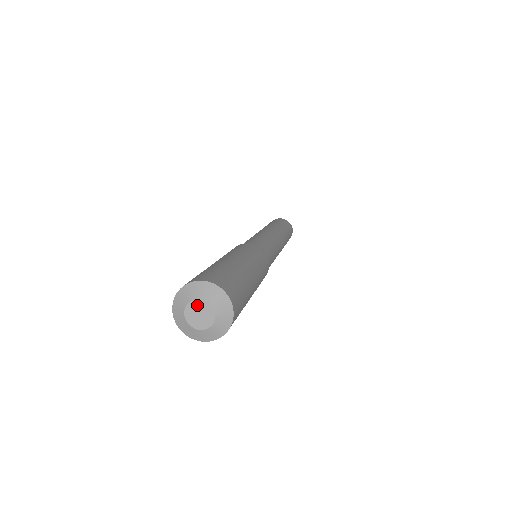
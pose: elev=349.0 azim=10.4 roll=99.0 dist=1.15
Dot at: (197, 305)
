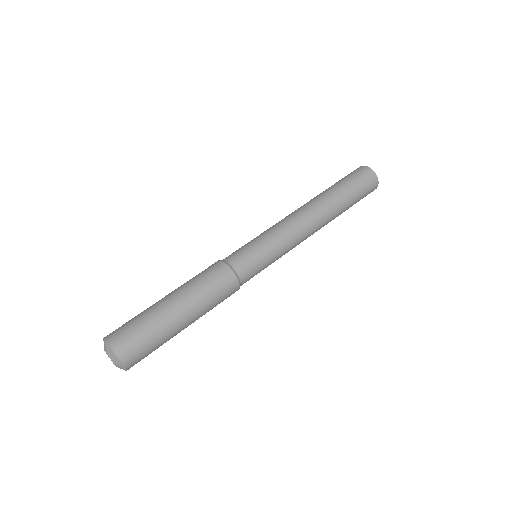
Dot at: occluded
